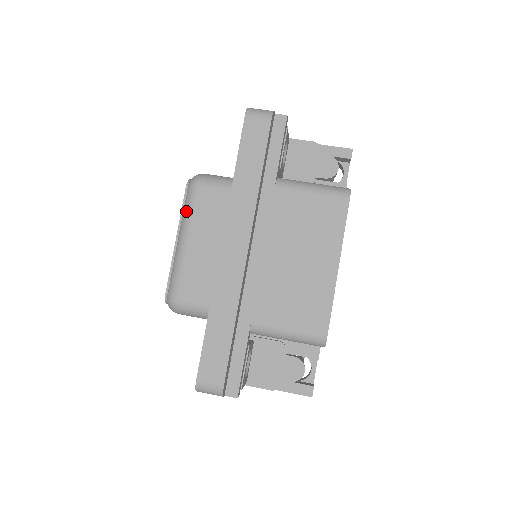
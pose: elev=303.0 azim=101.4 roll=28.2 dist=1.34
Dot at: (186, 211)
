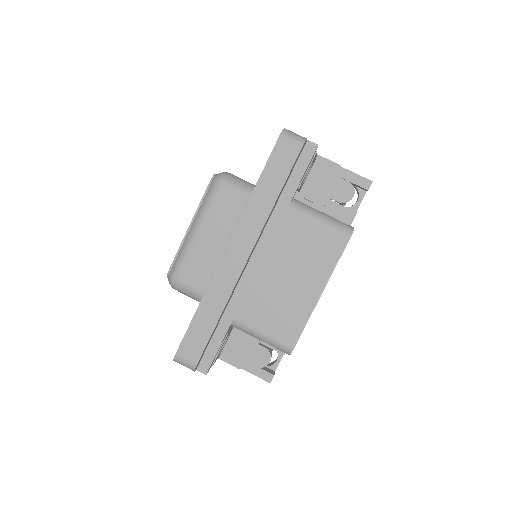
Dot at: (204, 205)
